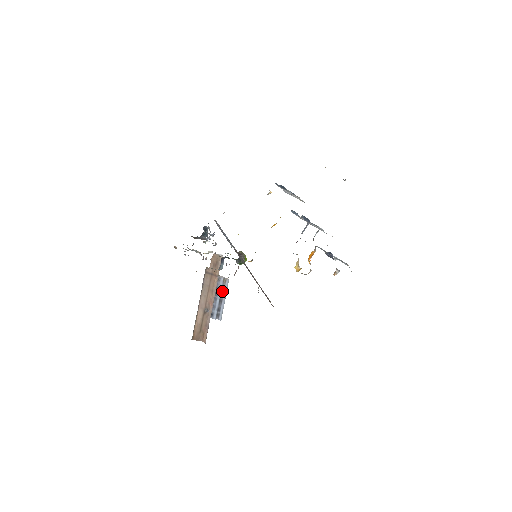
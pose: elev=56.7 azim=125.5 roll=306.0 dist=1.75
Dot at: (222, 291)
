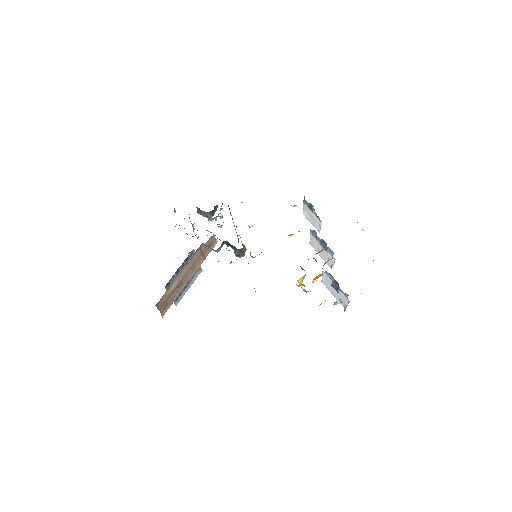
Dot at: (192, 278)
